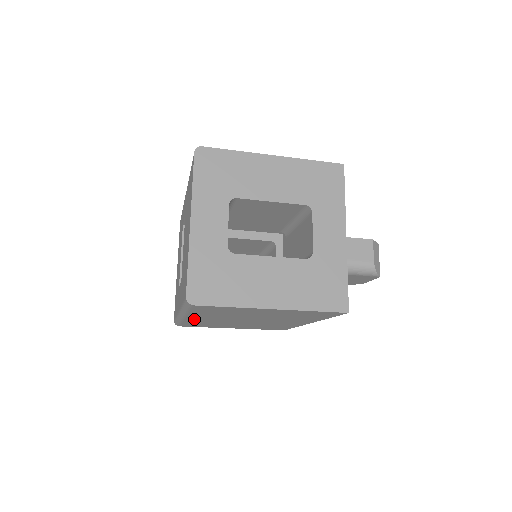
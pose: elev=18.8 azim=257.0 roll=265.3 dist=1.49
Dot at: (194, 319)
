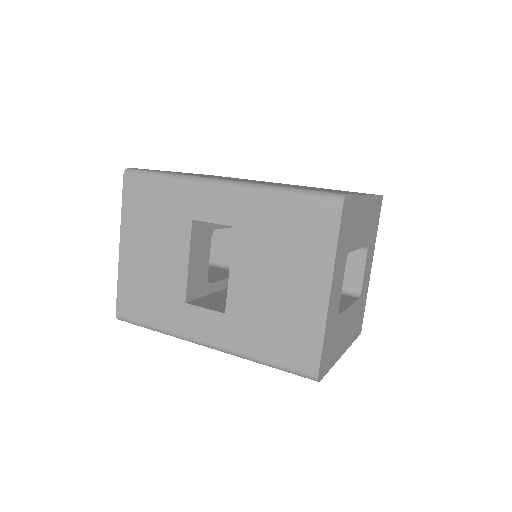
Dot at: occluded
